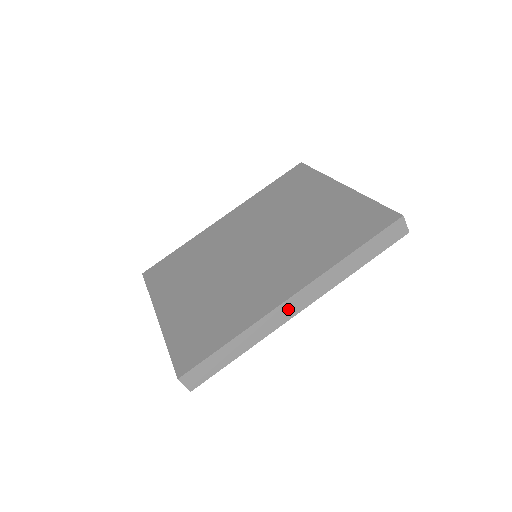
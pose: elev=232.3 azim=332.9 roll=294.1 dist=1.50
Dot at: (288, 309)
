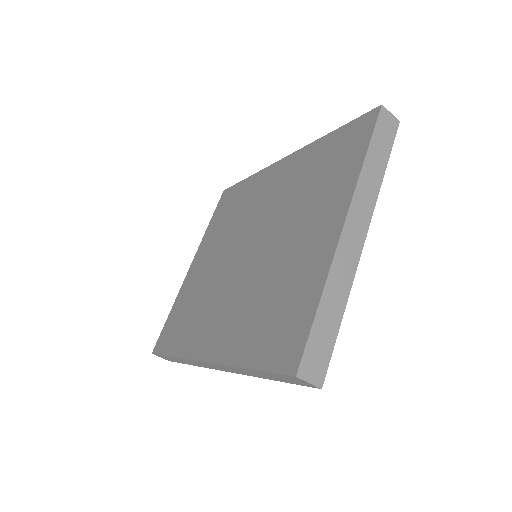
Dot at: (207, 365)
